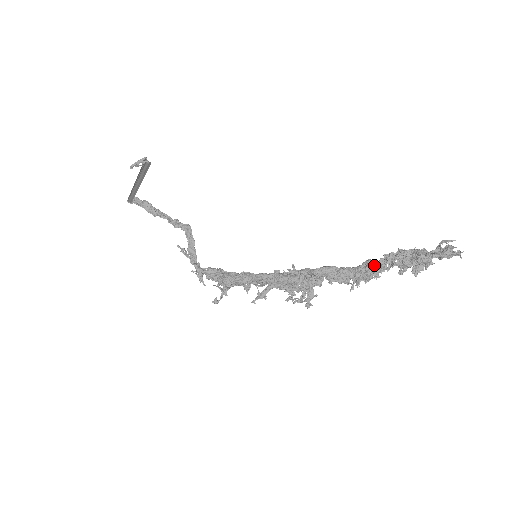
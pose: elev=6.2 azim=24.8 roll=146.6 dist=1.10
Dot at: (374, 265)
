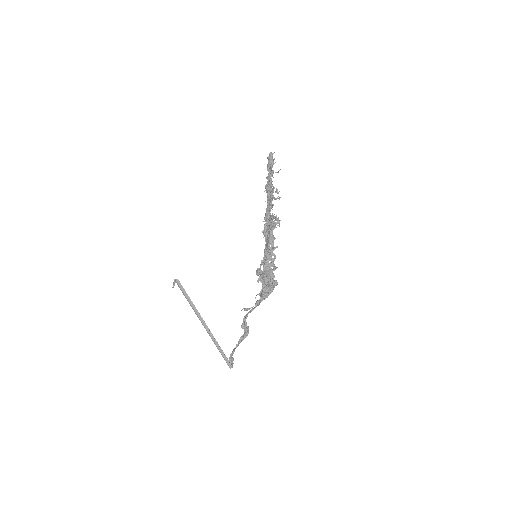
Dot at: occluded
